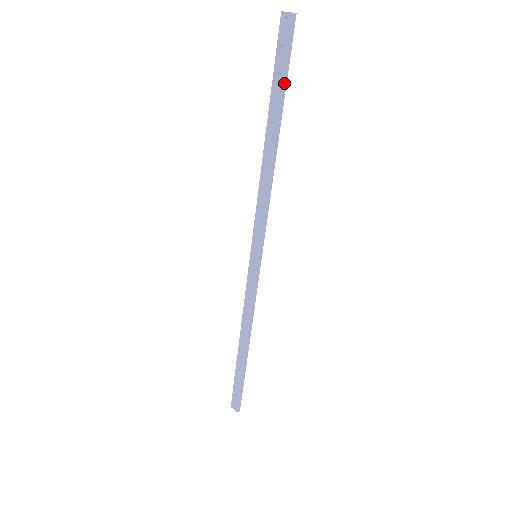
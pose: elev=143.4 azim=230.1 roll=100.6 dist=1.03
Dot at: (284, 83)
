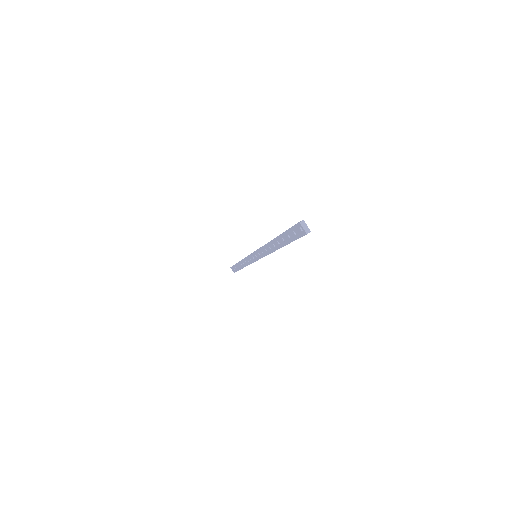
Dot at: occluded
